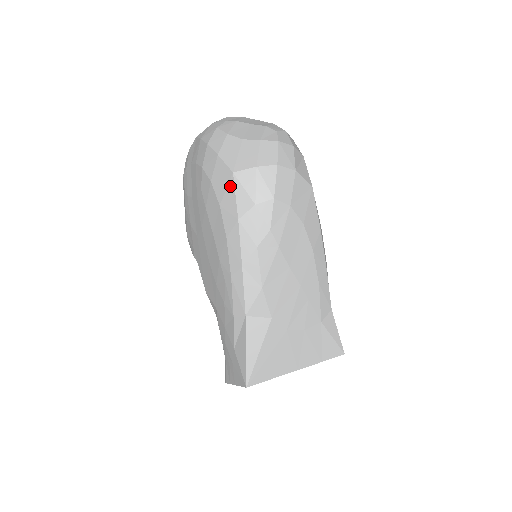
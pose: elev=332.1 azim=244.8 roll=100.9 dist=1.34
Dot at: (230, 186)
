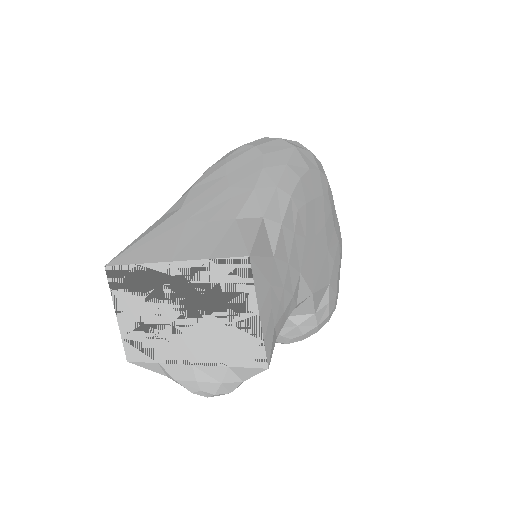
Dot at: occluded
